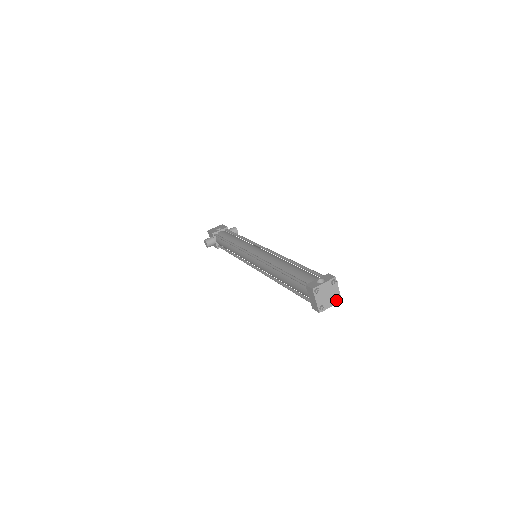
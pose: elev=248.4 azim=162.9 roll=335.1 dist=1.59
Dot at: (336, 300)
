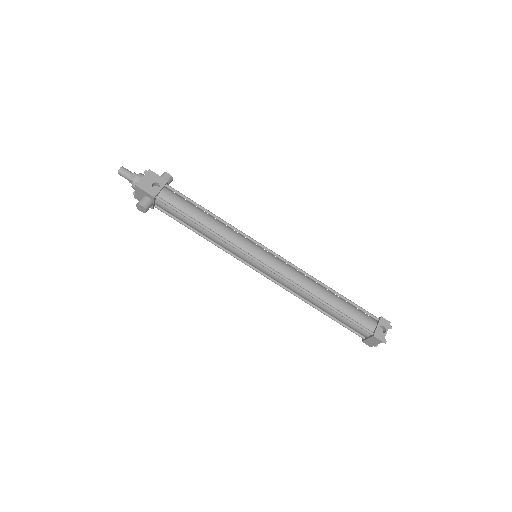
Dot at: occluded
